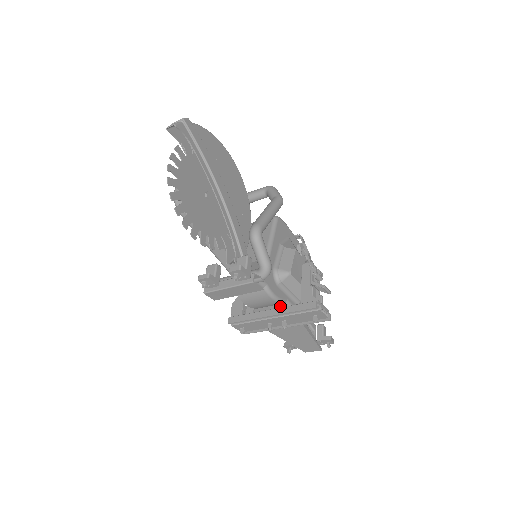
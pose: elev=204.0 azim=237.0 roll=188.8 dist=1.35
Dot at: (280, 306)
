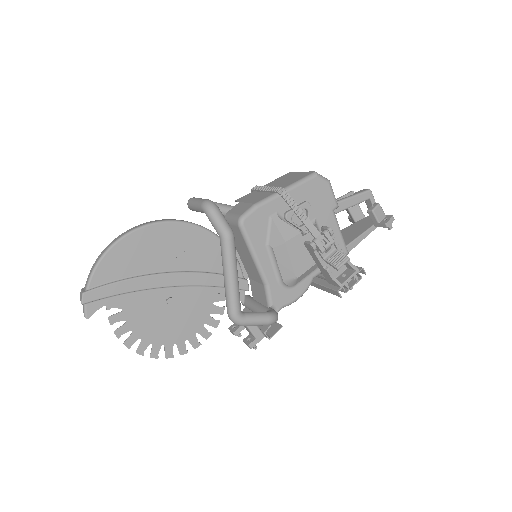
Dot at: occluded
